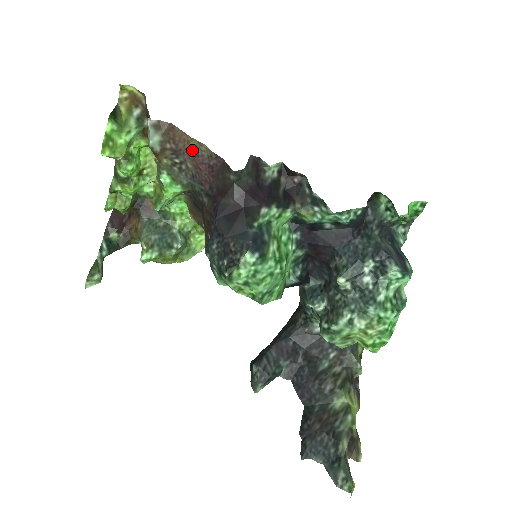
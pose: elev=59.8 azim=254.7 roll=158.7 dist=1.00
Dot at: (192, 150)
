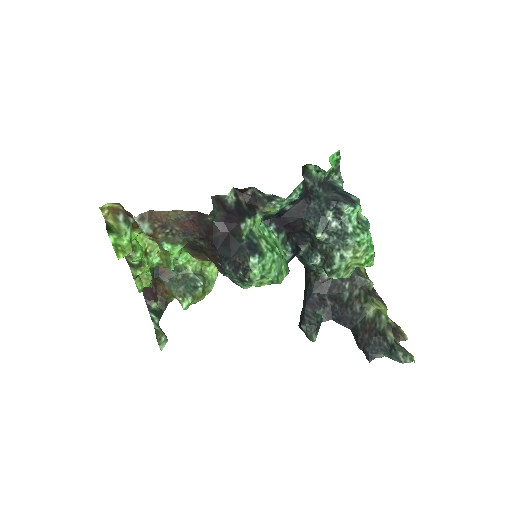
Dot at: (173, 218)
